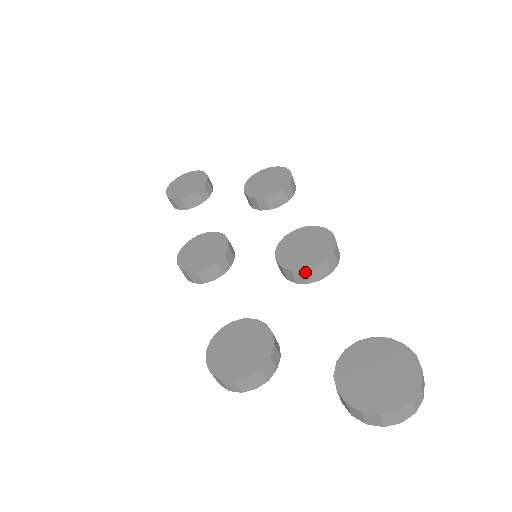
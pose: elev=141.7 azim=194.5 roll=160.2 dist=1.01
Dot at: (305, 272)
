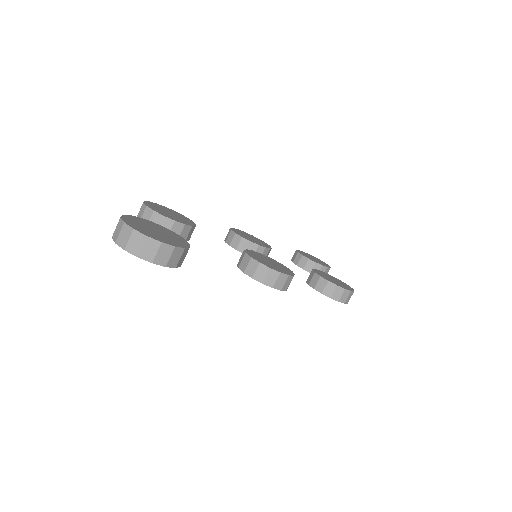
Dot at: (245, 255)
